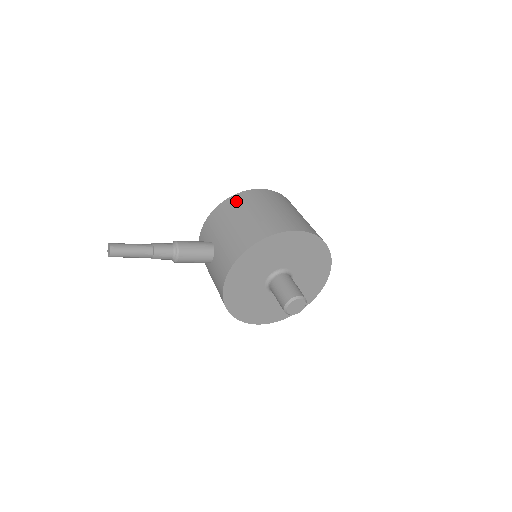
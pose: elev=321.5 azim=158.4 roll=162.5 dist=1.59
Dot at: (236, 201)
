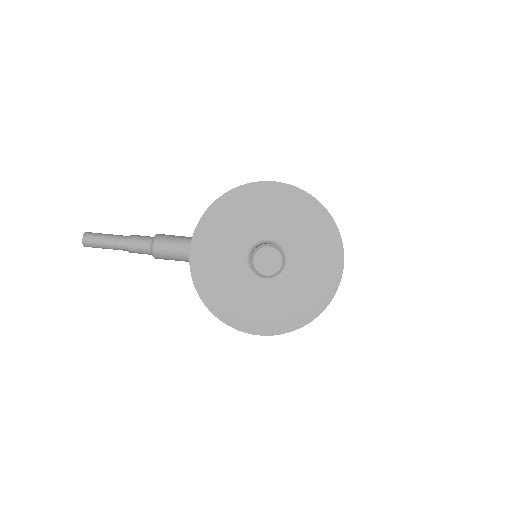
Dot at: occluded
